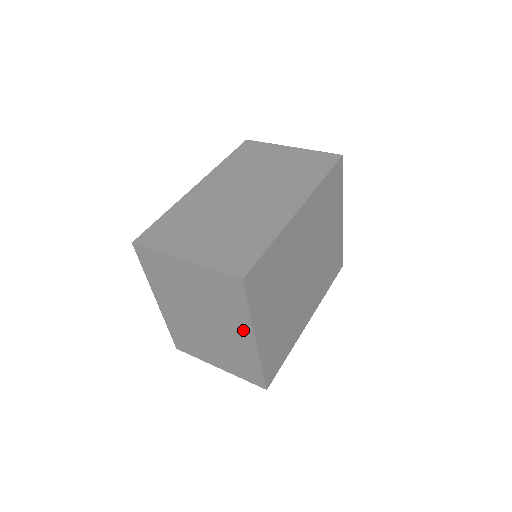
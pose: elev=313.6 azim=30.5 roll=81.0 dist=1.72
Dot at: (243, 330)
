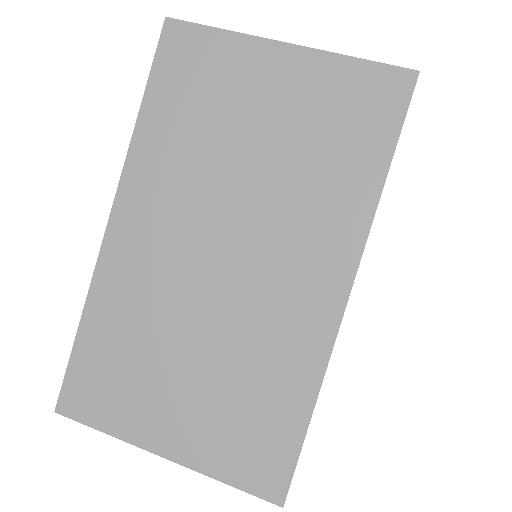
Dot at: occluded
